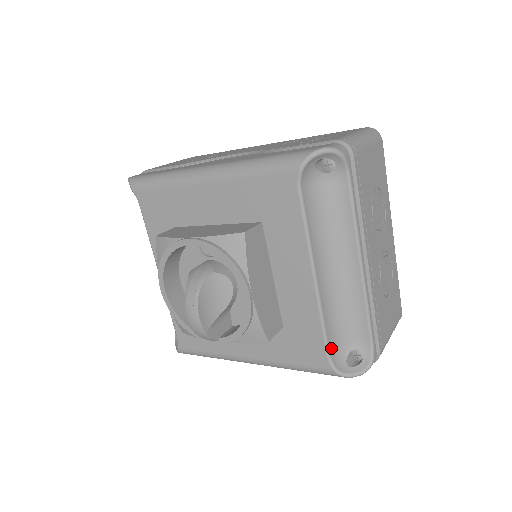
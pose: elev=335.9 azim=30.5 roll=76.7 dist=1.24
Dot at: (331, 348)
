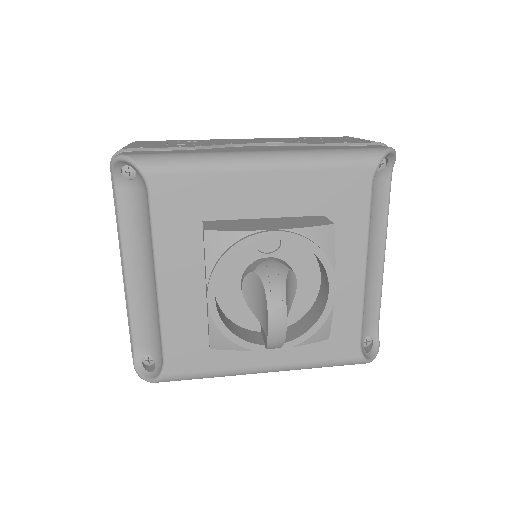
Dot at: (360, 337)
